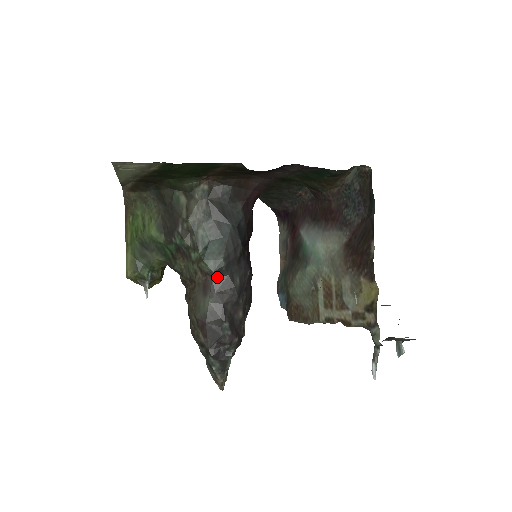
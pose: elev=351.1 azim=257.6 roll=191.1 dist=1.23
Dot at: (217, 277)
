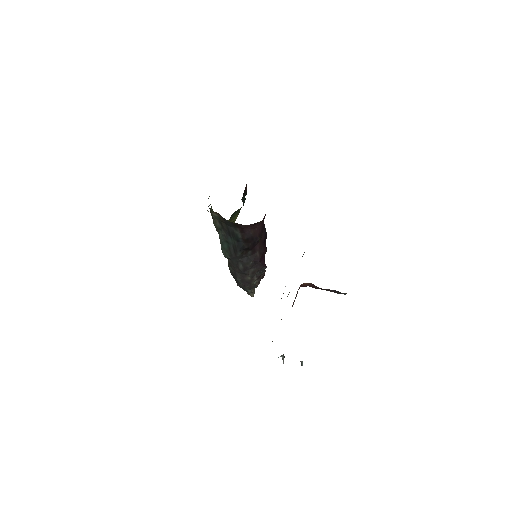
Dot at: (230, 259)
